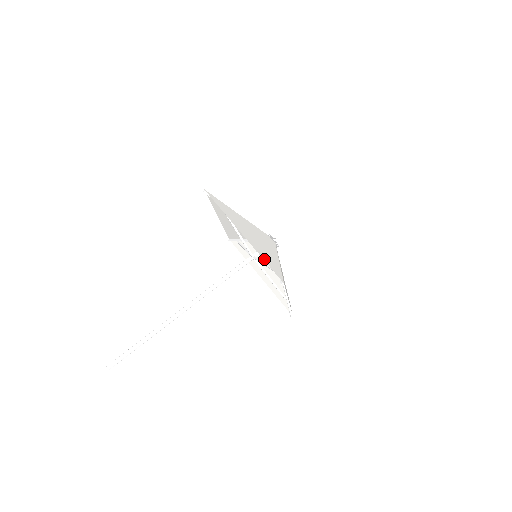
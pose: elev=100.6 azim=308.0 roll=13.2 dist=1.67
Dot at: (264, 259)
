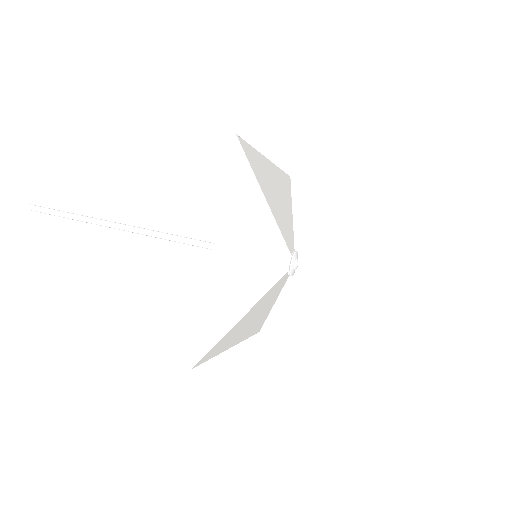
Dot at: (254, 150)
